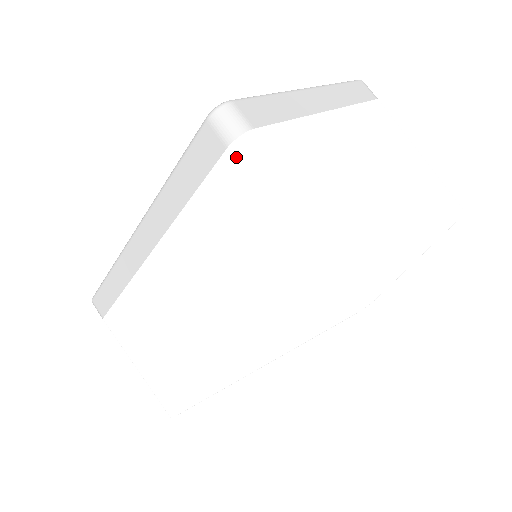
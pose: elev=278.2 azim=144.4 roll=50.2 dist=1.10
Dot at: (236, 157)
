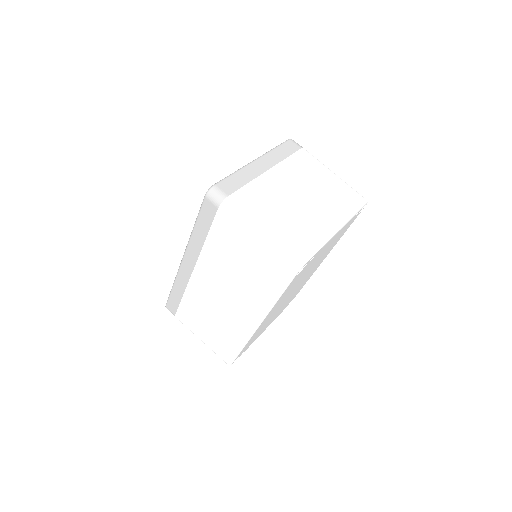
Dot at: (223, 212)
